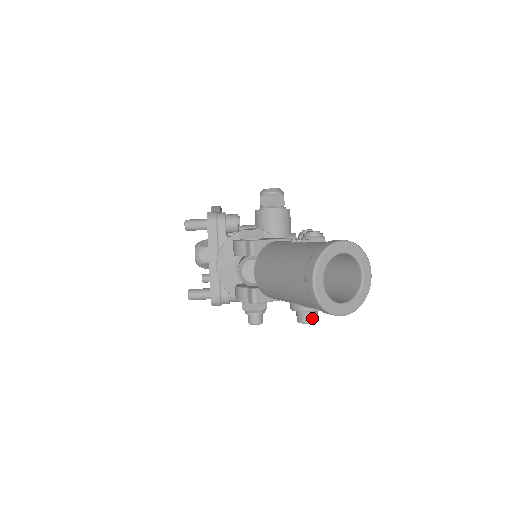
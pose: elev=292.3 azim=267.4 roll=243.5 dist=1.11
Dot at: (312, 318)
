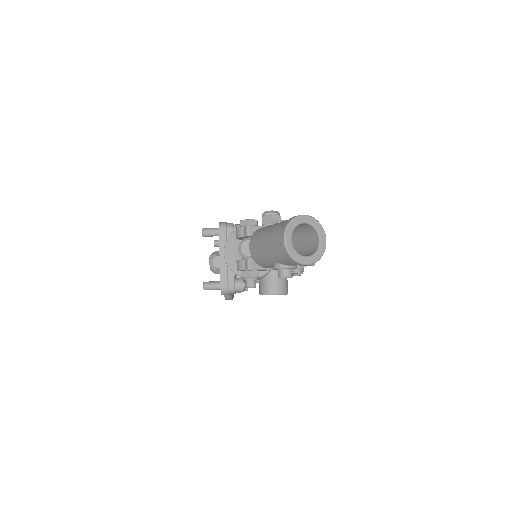
Dot at: (288, 274)
